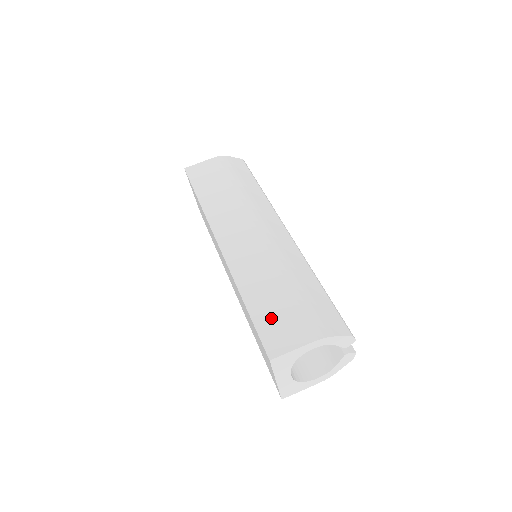
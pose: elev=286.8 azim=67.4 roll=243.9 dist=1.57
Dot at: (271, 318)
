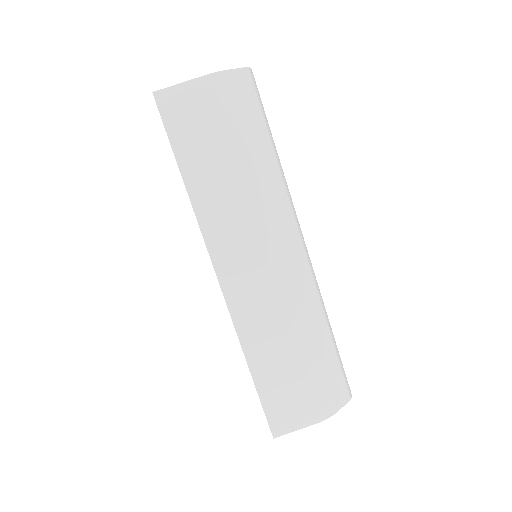
Dot at: (278, 394)
